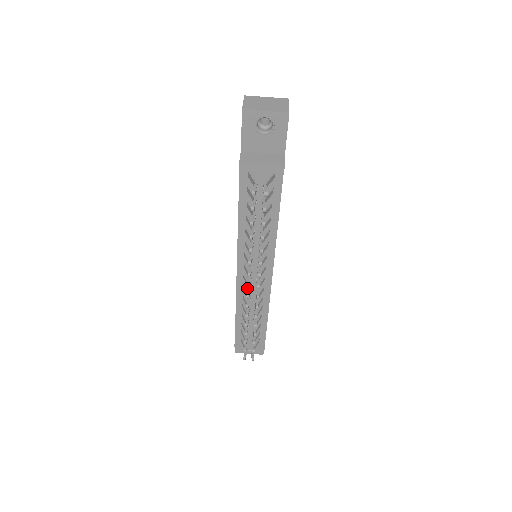
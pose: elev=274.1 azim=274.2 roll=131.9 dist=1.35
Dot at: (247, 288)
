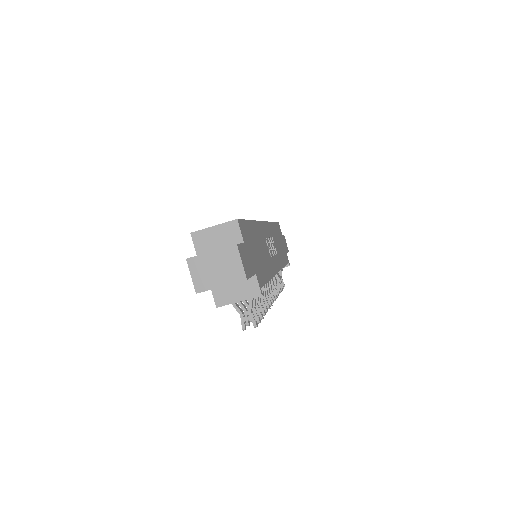
Dot at: occluded
